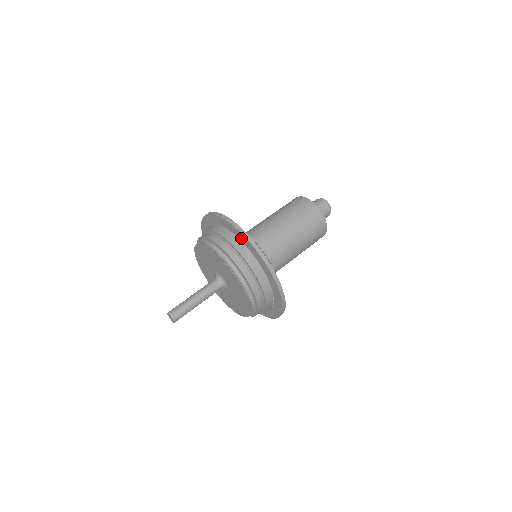
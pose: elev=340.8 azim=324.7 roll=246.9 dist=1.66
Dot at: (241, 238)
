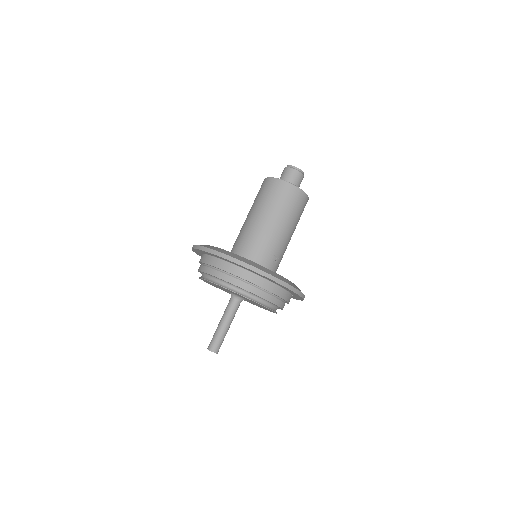
Dot at: (243, 268)
